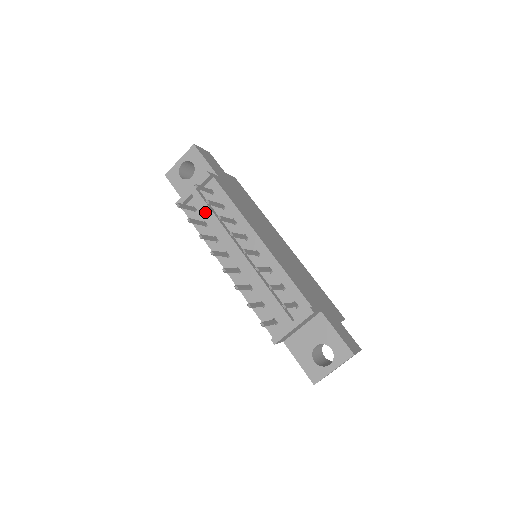
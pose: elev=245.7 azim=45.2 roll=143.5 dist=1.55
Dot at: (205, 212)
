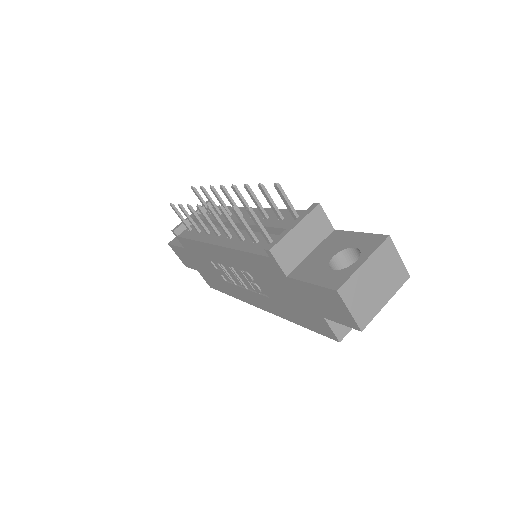
Dot at: (200, 218)
